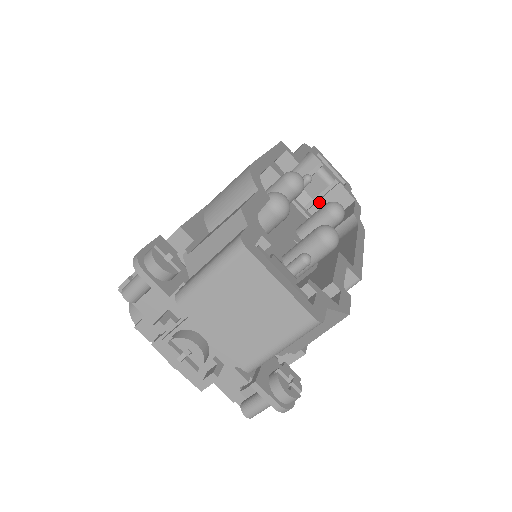
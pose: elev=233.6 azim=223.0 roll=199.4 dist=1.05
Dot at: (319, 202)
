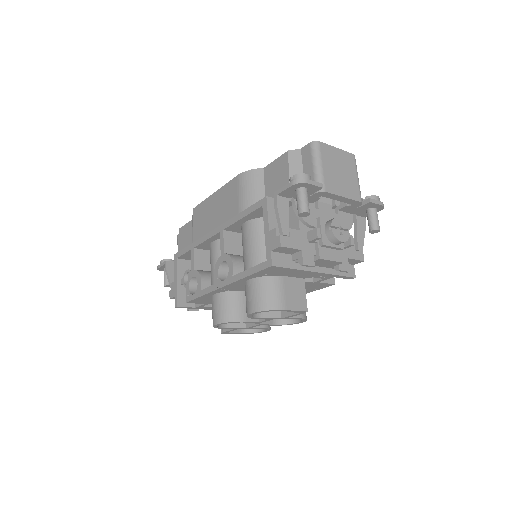
Dot at: occluded
